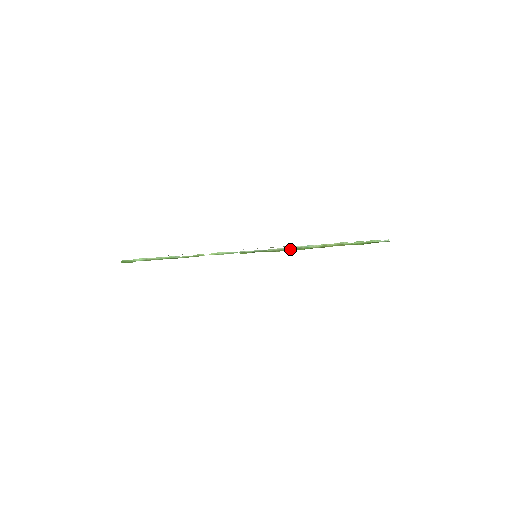
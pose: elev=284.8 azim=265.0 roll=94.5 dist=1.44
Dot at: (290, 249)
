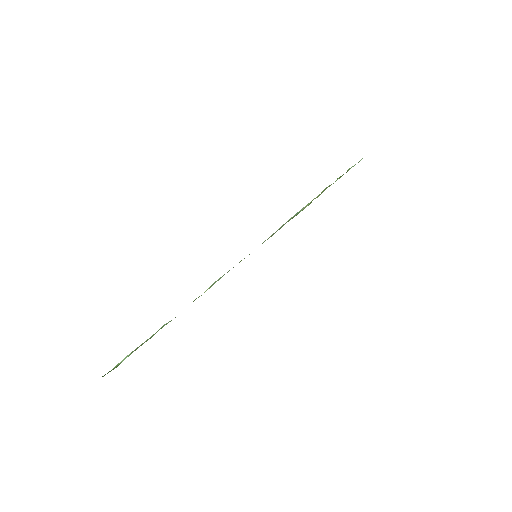
Dot at: (283, 225)
